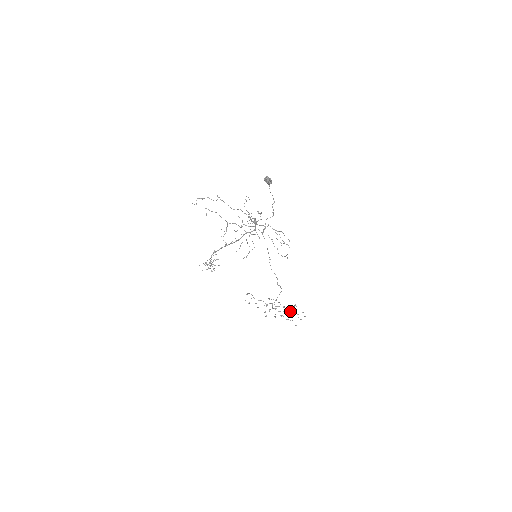
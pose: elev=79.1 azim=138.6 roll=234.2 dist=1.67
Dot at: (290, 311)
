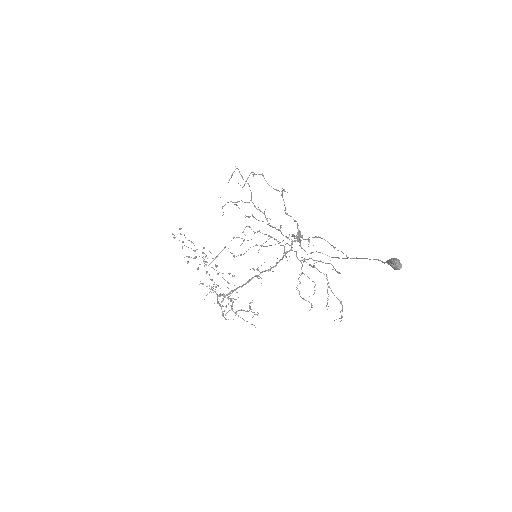
Dot at: occluded
